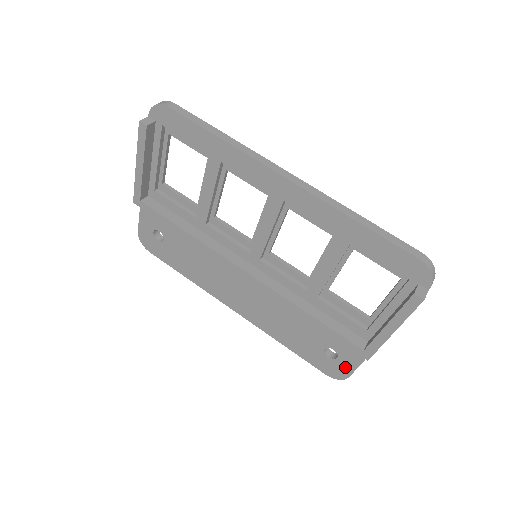
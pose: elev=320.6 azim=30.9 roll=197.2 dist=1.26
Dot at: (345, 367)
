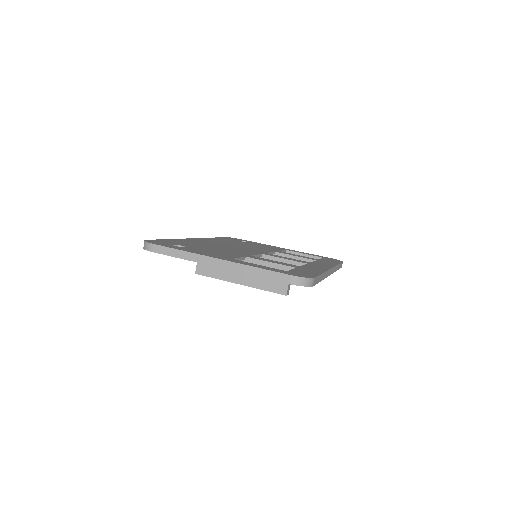
Dot at: occluded
